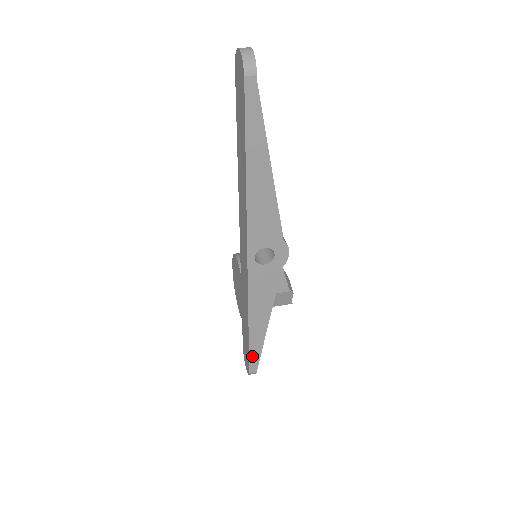
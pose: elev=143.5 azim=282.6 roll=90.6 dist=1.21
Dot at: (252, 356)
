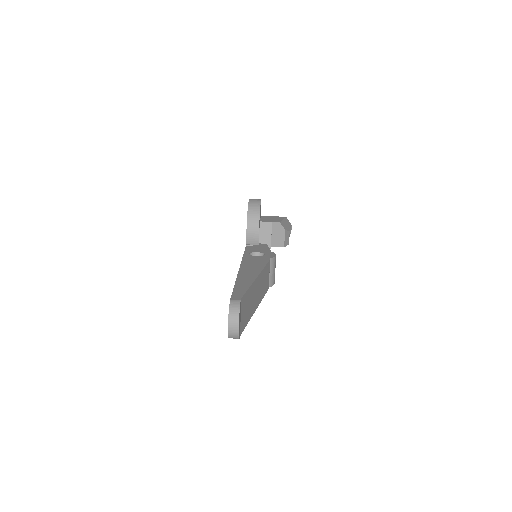
Dot at: occluded
